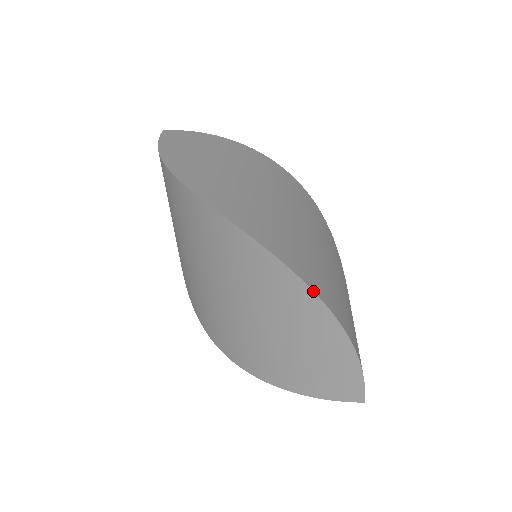
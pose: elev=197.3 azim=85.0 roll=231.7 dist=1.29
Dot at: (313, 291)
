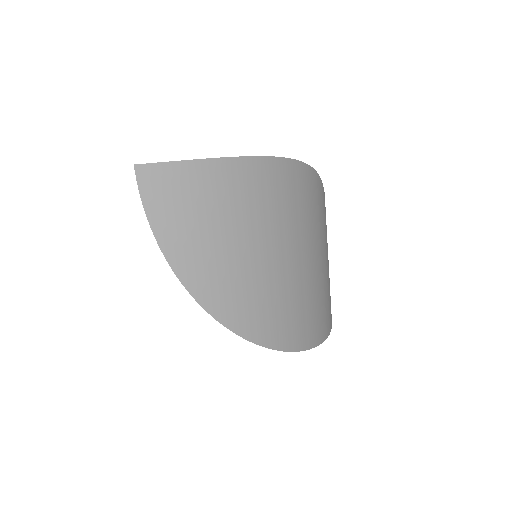
Dot at: occluded
